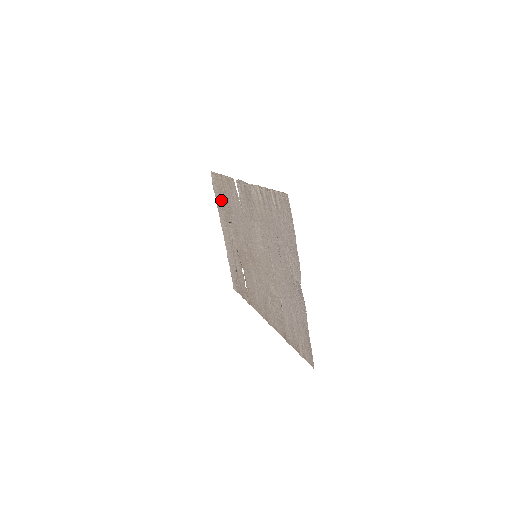
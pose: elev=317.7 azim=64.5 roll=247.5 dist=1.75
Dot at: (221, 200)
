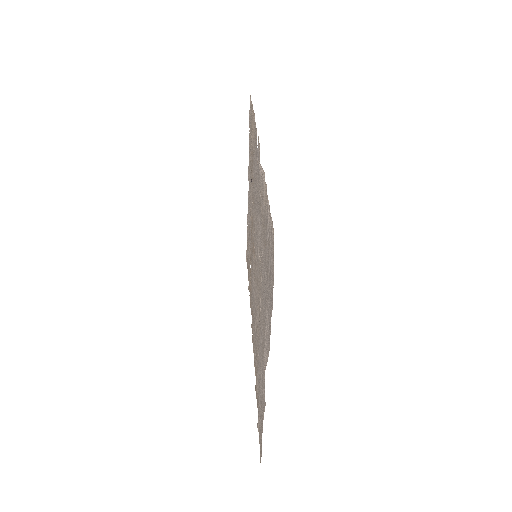
Dot at: (251, 143)
